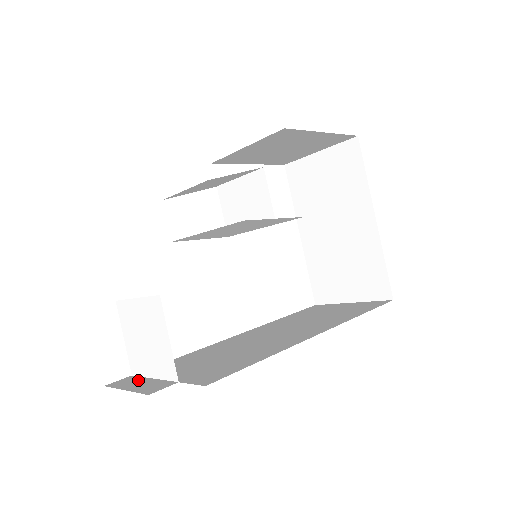
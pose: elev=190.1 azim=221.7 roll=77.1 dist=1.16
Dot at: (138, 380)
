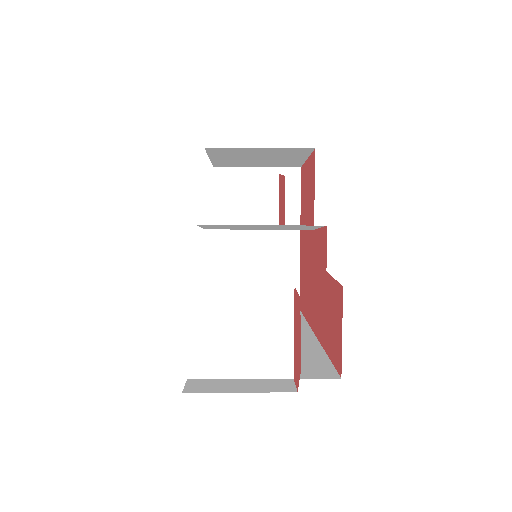
Dot at: (222, 382)
